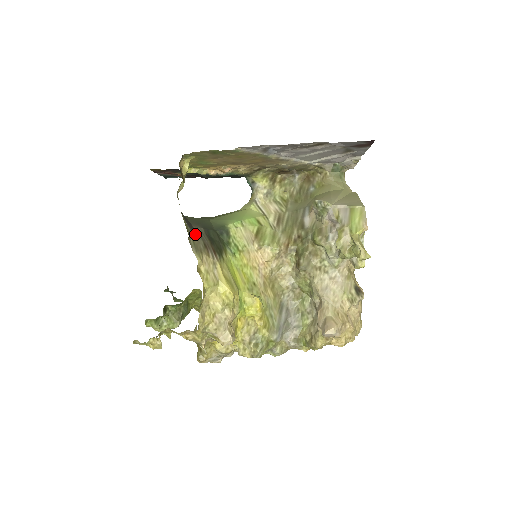
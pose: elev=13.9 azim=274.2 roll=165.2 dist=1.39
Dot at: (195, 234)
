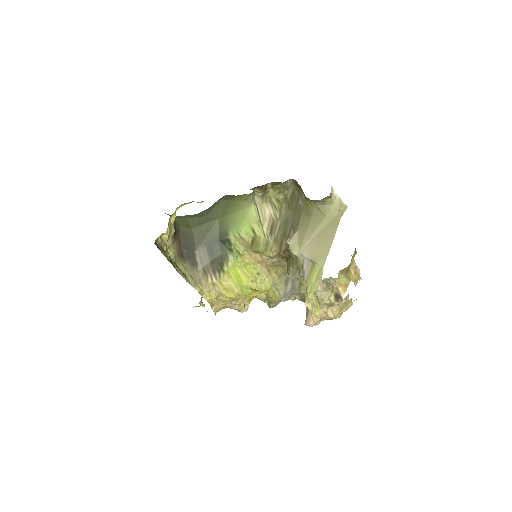
Dot at: (195, 265)
